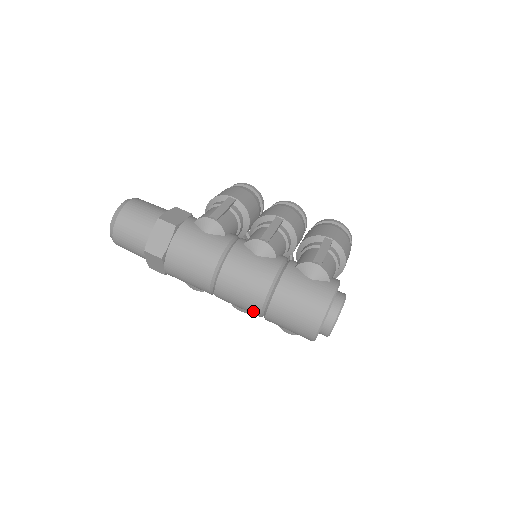
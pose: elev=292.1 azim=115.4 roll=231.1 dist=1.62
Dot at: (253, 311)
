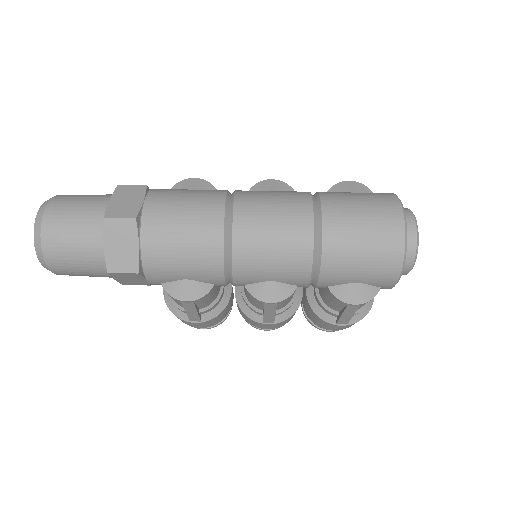
Dot at: (300, 250)
